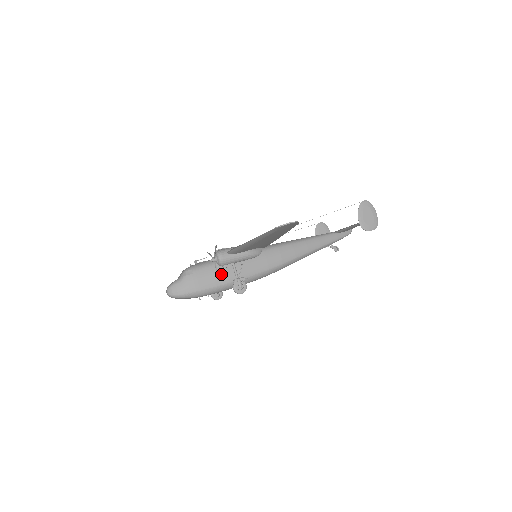
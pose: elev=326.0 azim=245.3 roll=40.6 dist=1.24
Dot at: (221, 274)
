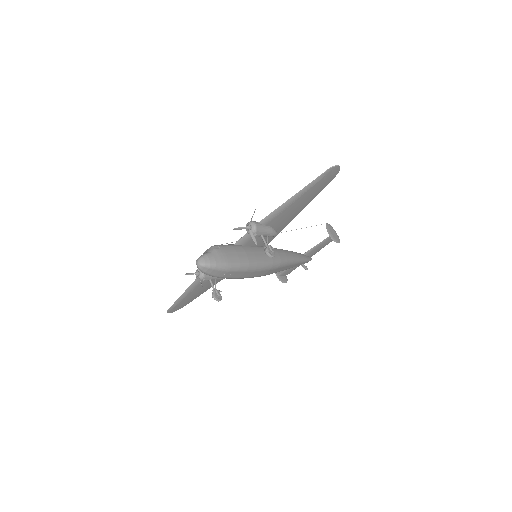
Dot at: (242, 254)
